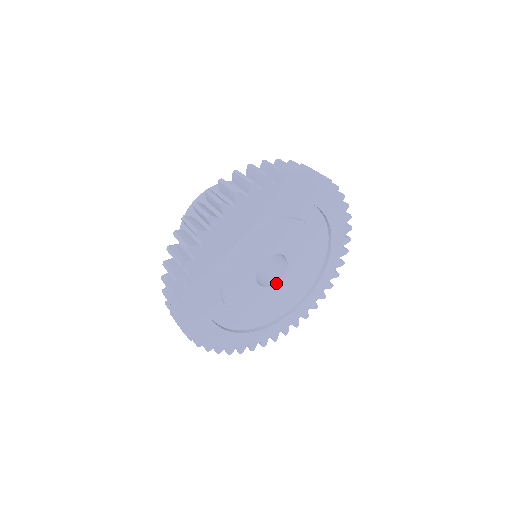
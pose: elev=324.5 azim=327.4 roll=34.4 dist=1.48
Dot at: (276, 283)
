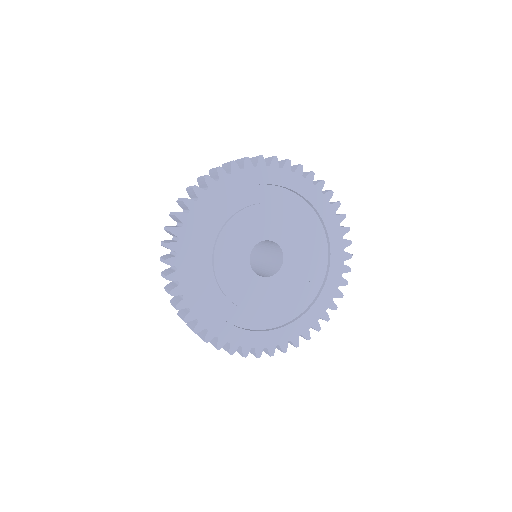
Dot at: (259, 276)
